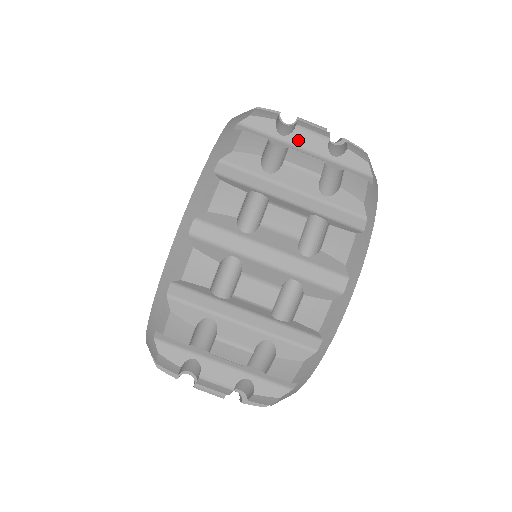
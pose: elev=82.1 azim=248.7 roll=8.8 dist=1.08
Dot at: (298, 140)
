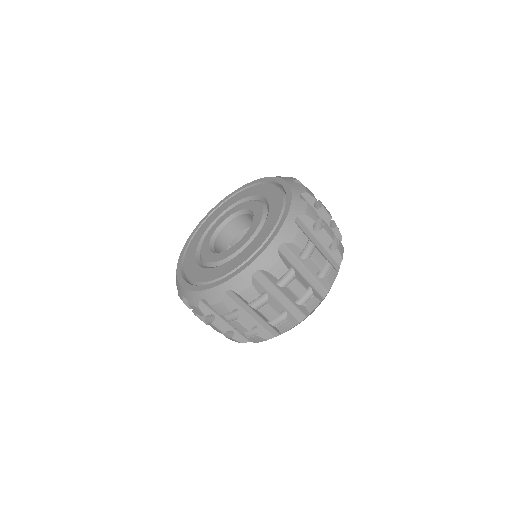
Dot at: (283, 290)
